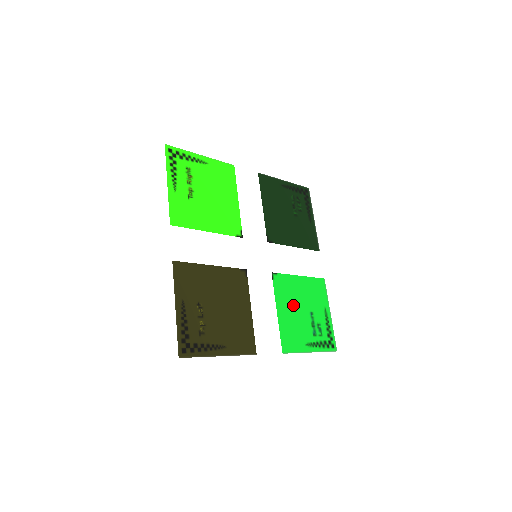
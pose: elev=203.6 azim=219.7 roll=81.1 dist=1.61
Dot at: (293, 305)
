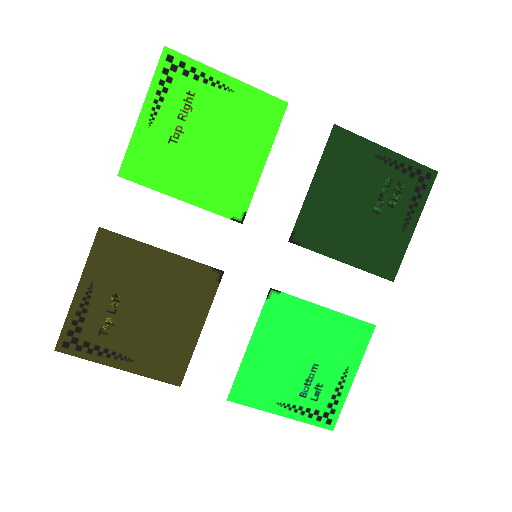
Dot at: (285, 344)
